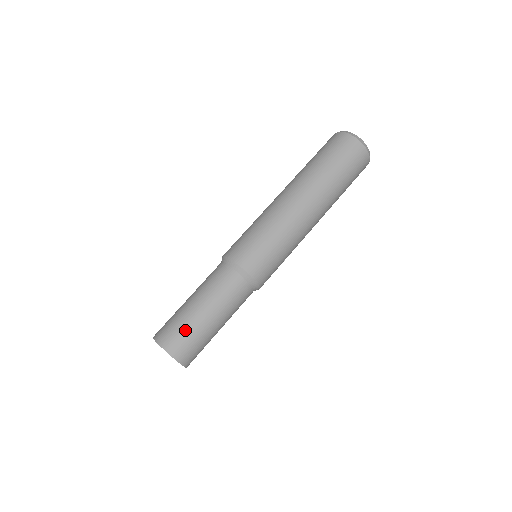
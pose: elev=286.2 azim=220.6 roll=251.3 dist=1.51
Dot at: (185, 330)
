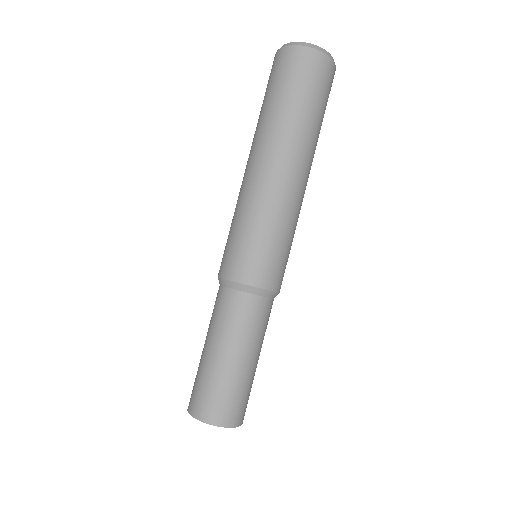
Dot at: (233, 393)
